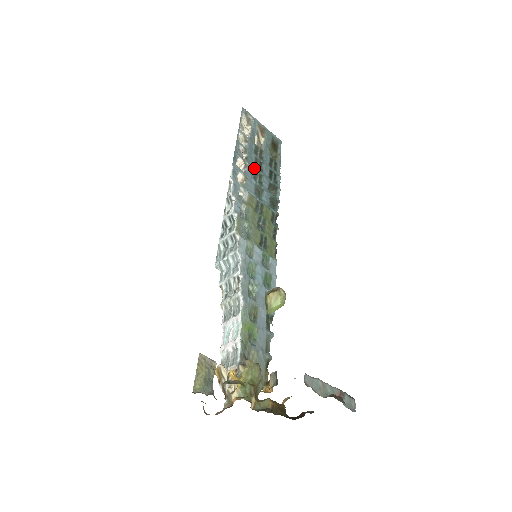
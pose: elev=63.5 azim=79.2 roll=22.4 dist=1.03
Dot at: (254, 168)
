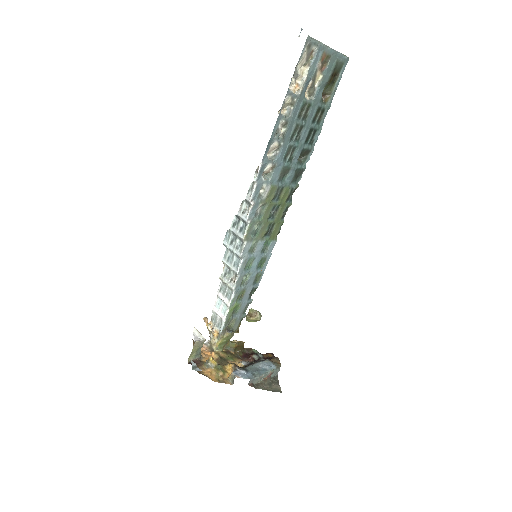
Dot at: (289, 143)
